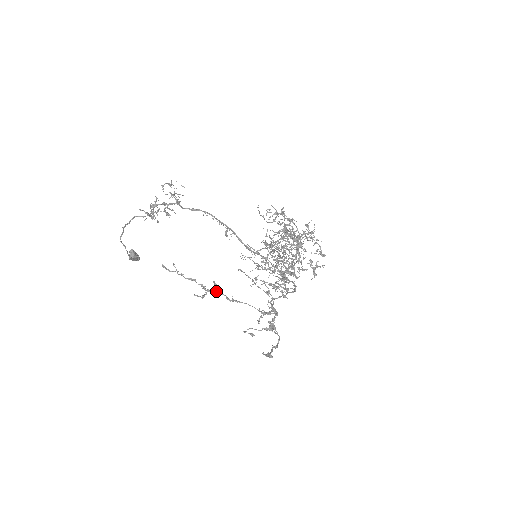
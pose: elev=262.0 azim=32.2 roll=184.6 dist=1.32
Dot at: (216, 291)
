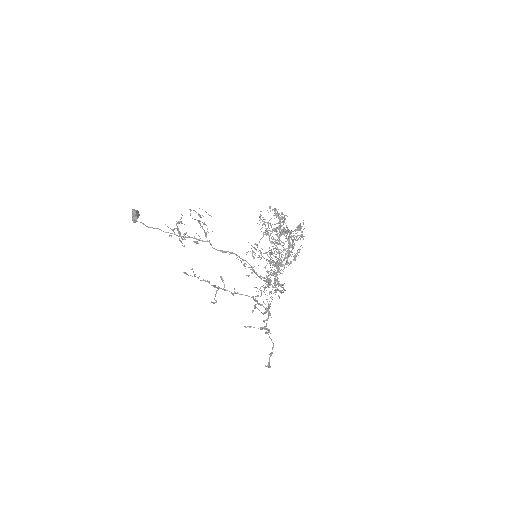
Dot at: (224, 289)
